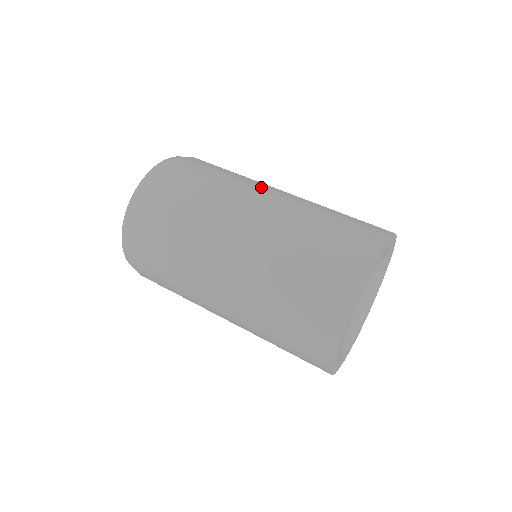
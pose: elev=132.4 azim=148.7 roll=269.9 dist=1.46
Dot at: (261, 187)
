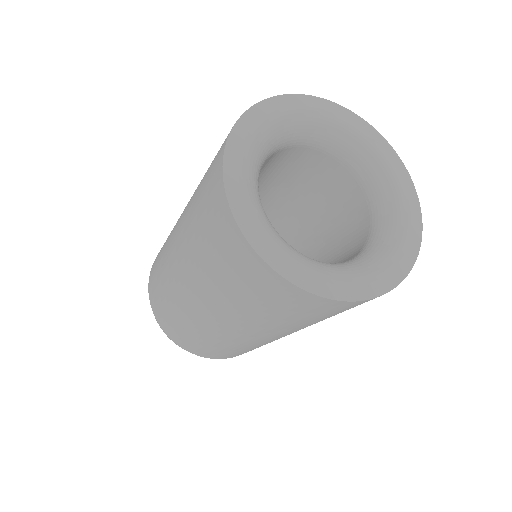
Dot at: occluded
